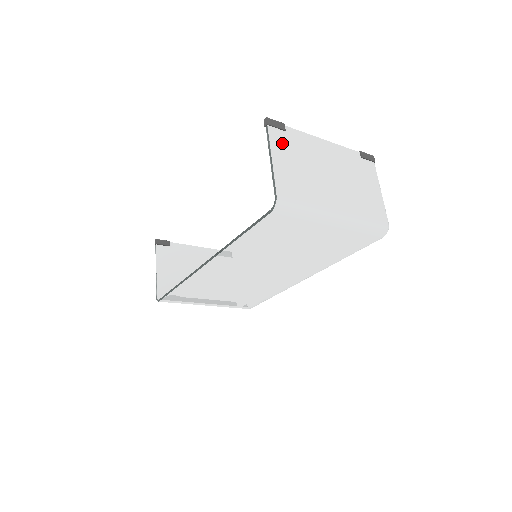
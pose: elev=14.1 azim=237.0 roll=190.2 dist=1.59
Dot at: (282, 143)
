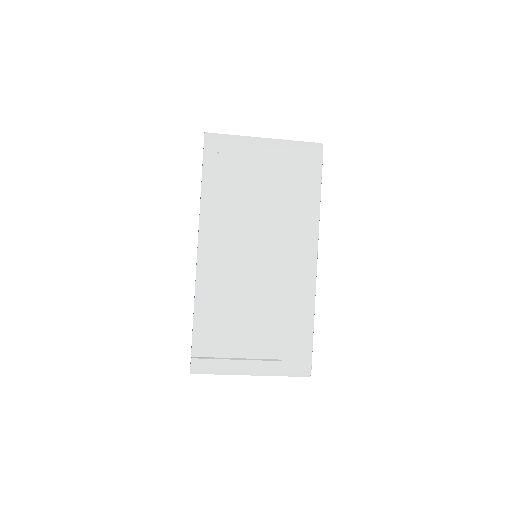
Dot at: occluded
